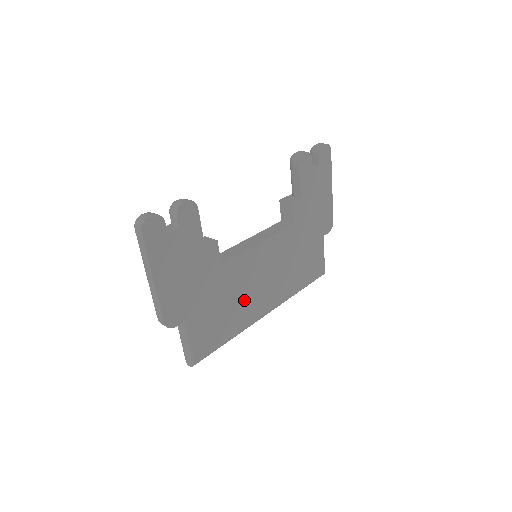
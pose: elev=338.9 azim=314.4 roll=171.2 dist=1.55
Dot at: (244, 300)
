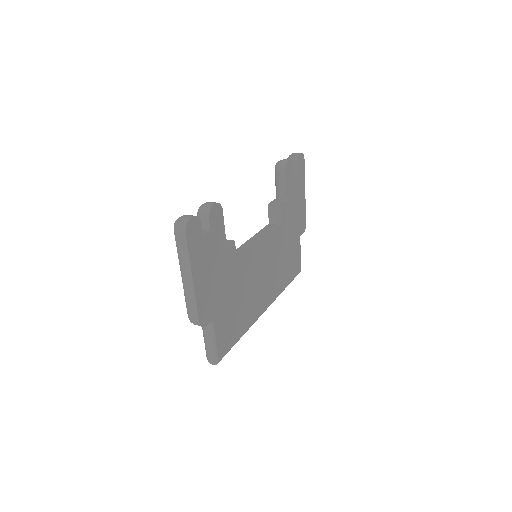
Dot at: (251, 297)
